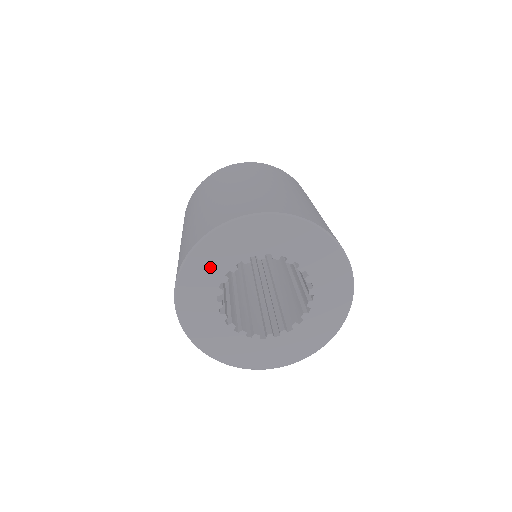
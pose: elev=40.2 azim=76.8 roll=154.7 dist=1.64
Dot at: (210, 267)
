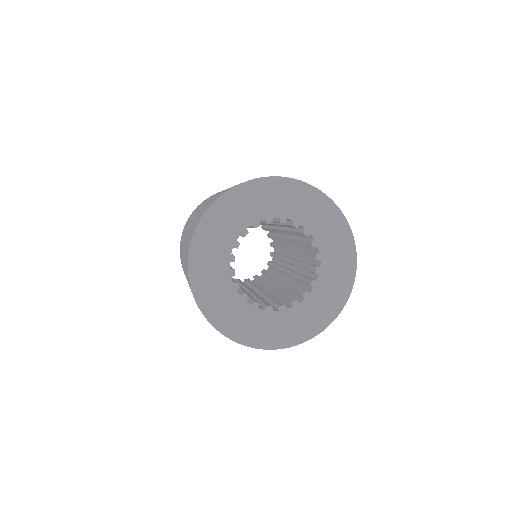
Dot at: (218, 290)
